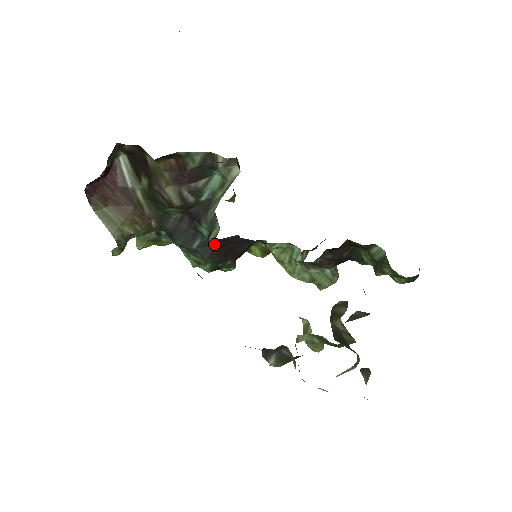
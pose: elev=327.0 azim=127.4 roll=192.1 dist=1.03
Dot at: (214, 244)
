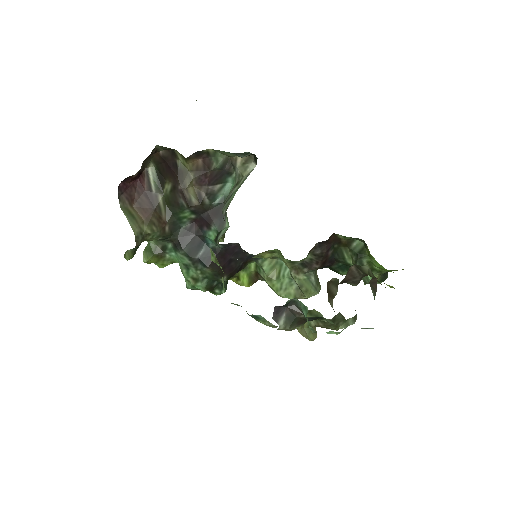
Dot at: (216, 253)
